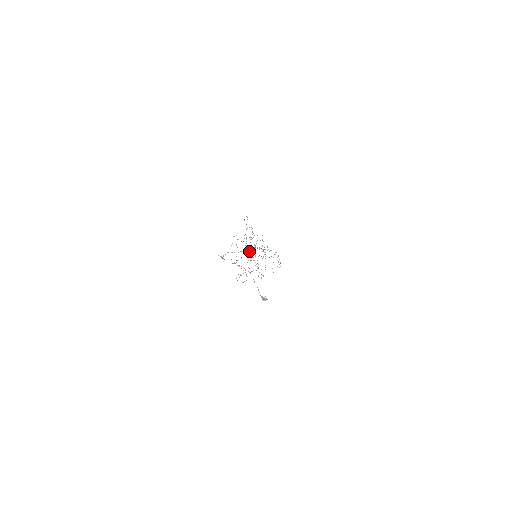
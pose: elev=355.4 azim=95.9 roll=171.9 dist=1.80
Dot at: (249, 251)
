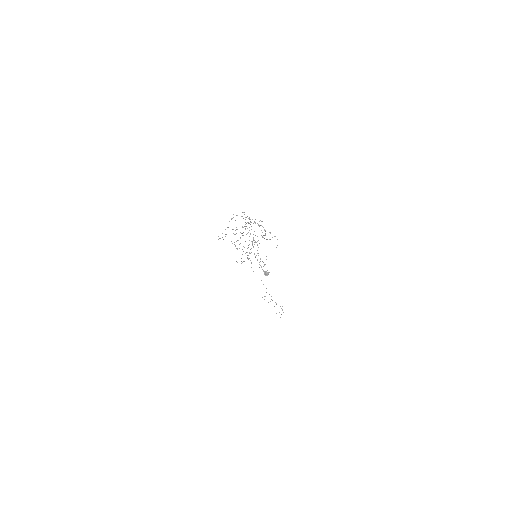
Dot at: (249, 240)
